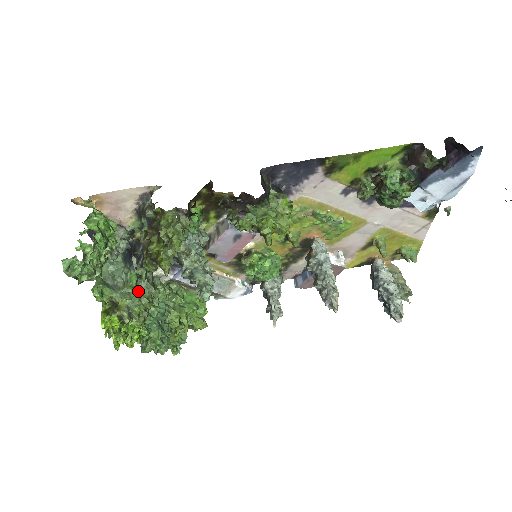
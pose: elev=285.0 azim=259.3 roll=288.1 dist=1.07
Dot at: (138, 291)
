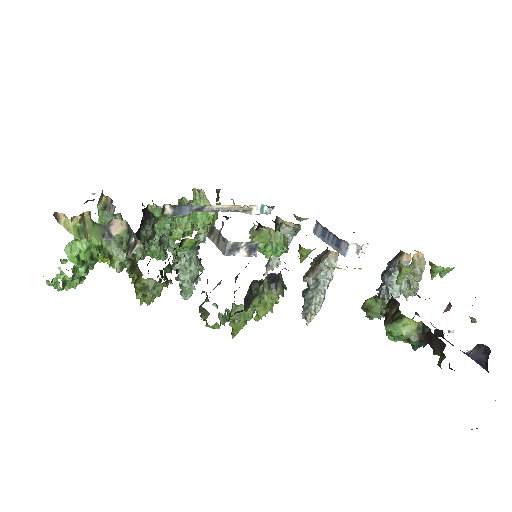
Dot at: occluded
